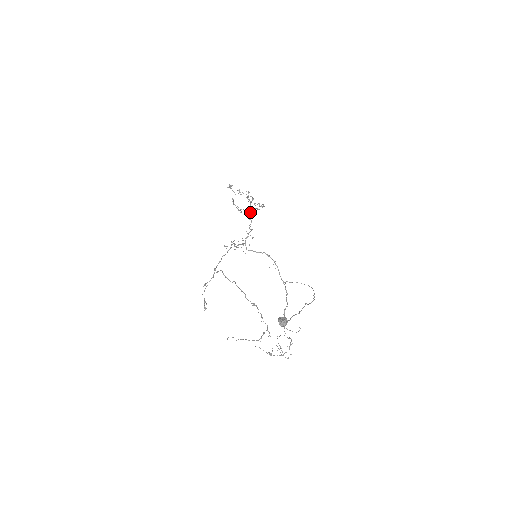
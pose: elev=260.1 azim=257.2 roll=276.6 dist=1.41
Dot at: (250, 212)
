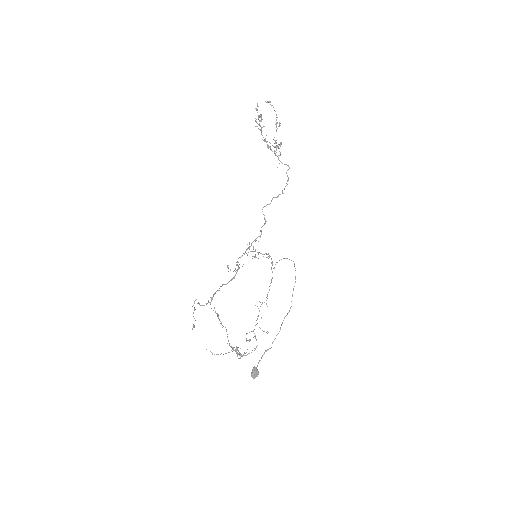
Dot at: occluded
